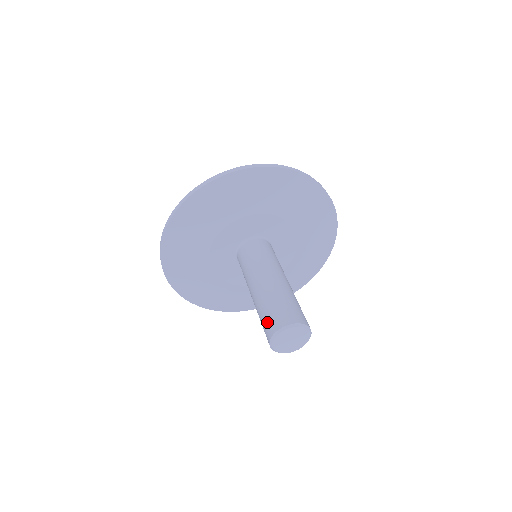
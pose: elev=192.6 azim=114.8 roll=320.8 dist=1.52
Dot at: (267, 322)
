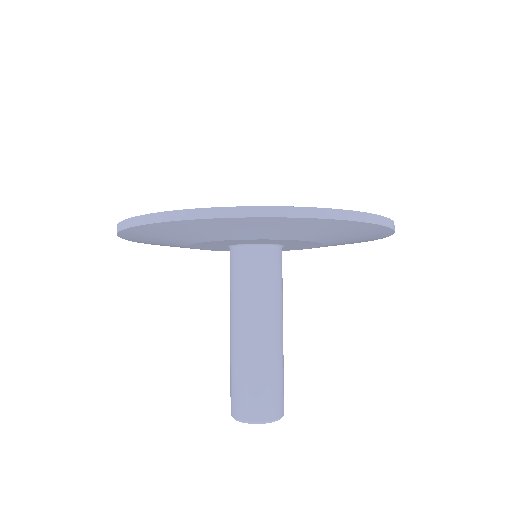
Dot at: occluded
